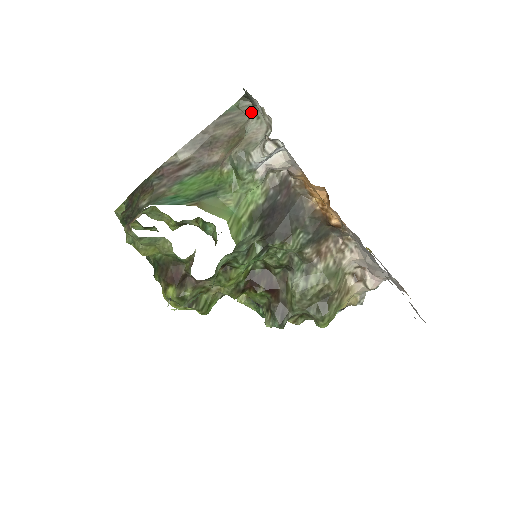
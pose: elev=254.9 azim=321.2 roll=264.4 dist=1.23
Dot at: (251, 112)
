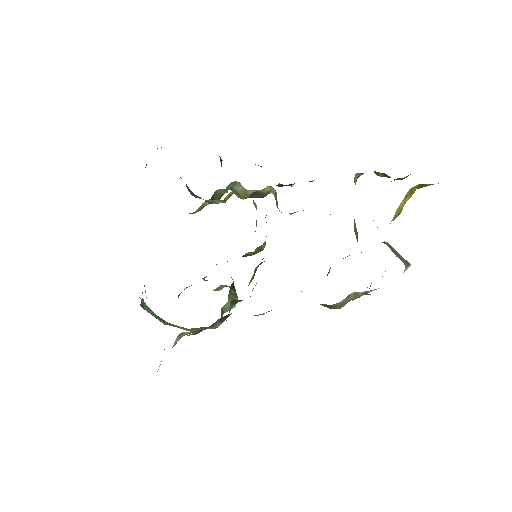
Dot at: occluded
